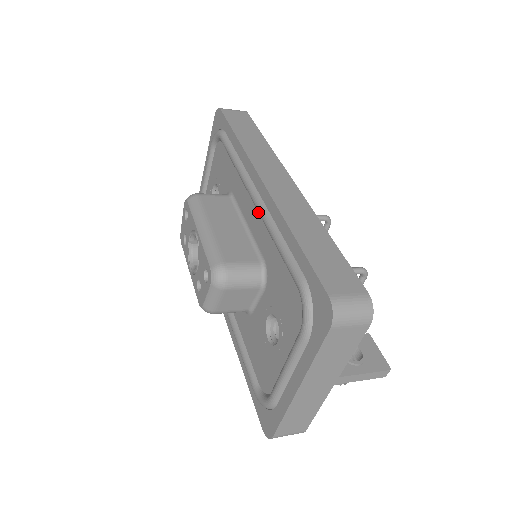
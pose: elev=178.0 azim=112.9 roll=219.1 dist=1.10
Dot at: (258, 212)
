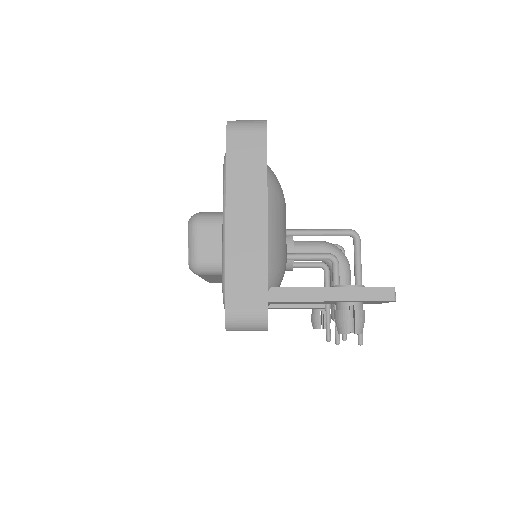
Dot at: occluded
